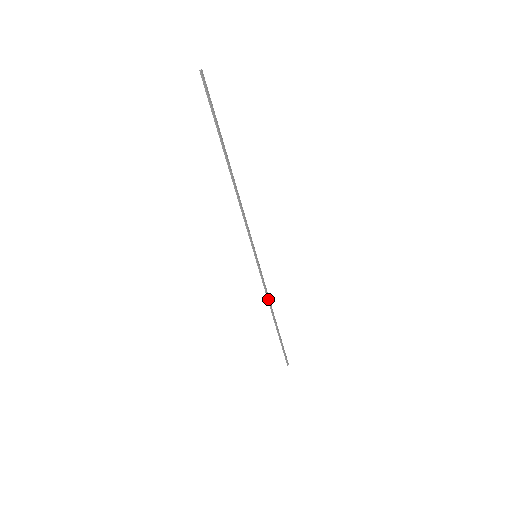
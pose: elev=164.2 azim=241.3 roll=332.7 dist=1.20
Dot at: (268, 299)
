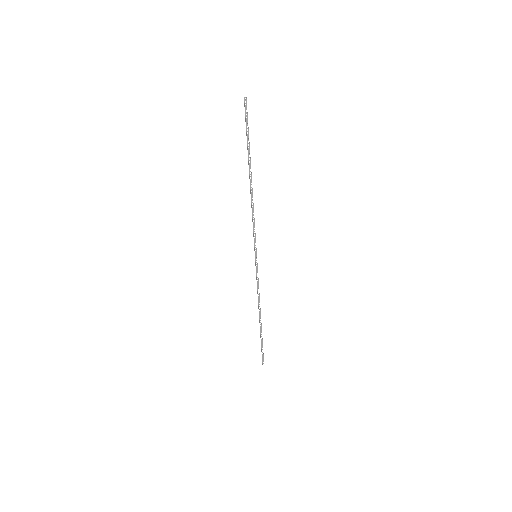
Dot at: (258, 297)
